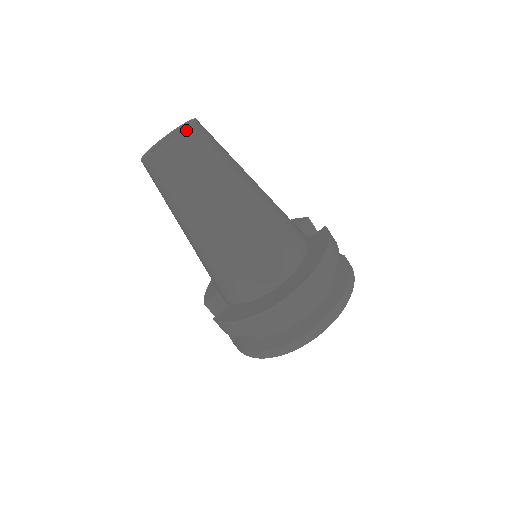
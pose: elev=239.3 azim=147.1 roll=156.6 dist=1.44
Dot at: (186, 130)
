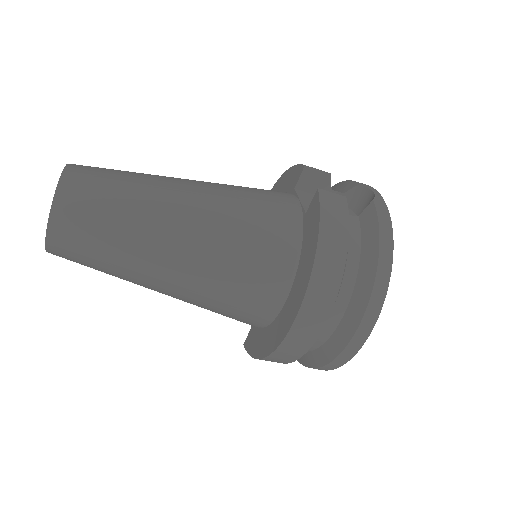
Dot at: (50, 209)
